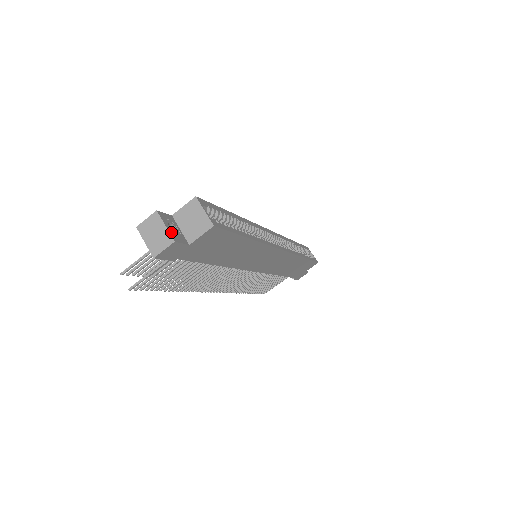
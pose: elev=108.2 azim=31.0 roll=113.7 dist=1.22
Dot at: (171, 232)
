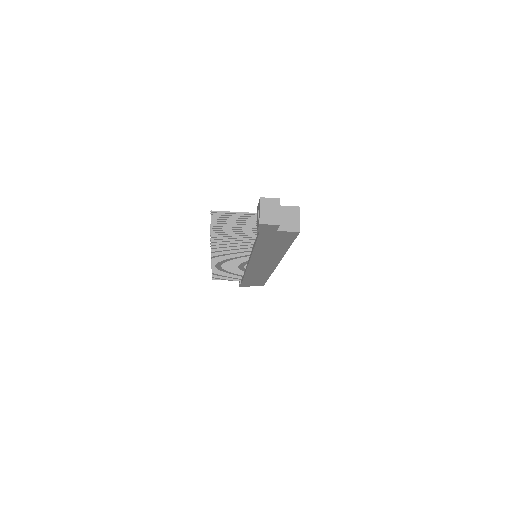
Dot at: occluded
